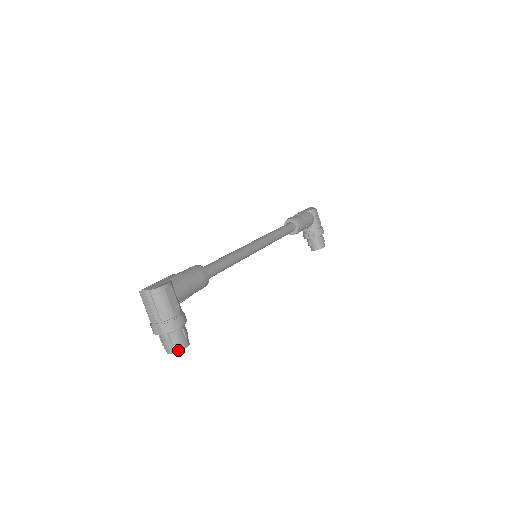
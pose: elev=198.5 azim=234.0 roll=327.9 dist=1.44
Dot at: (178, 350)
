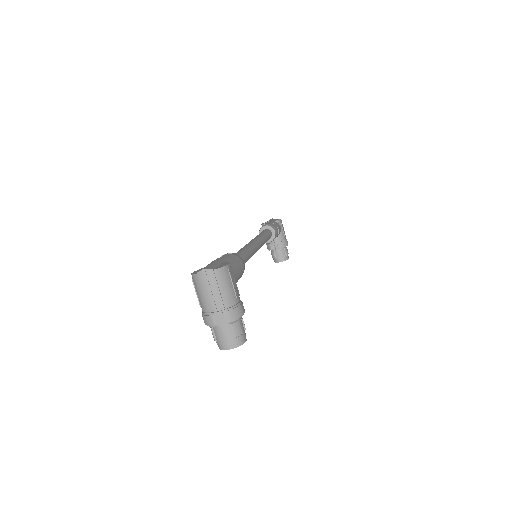
Dot at: (239, 344)
